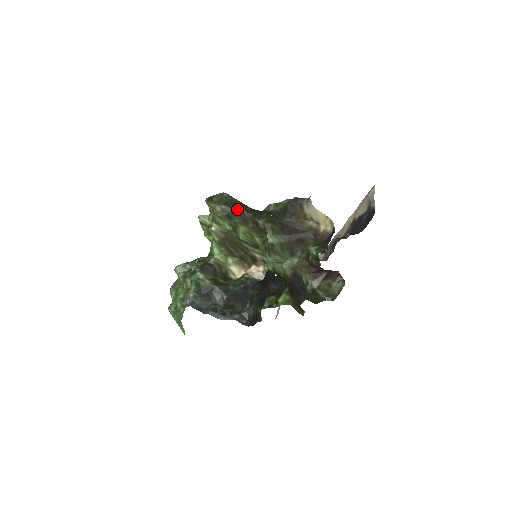
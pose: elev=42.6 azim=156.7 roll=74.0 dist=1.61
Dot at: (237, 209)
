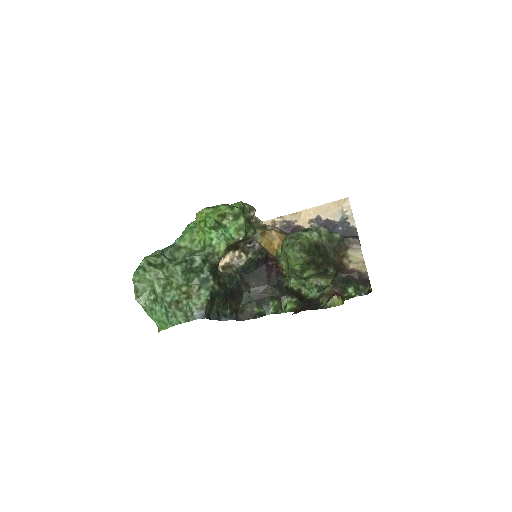
Dot at: (320, 259)
